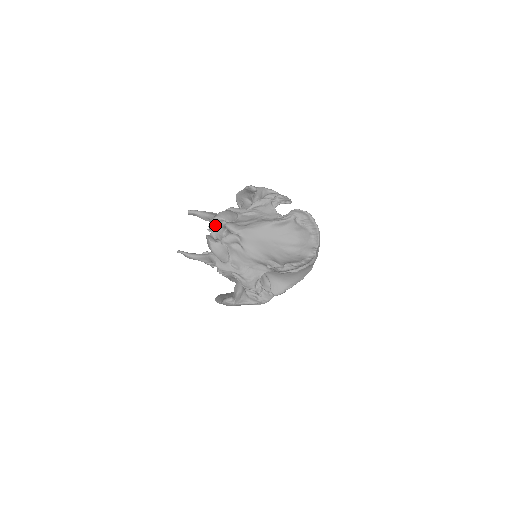
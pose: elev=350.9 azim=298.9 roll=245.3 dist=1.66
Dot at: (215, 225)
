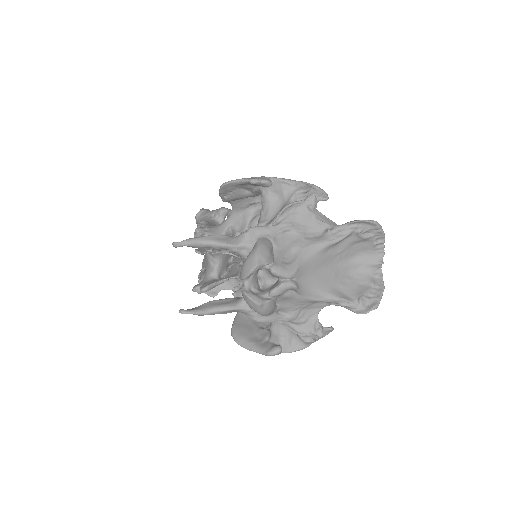
Dot at: (252, 273)
